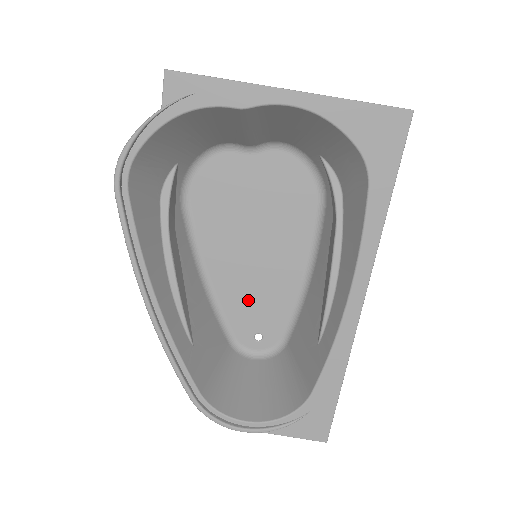
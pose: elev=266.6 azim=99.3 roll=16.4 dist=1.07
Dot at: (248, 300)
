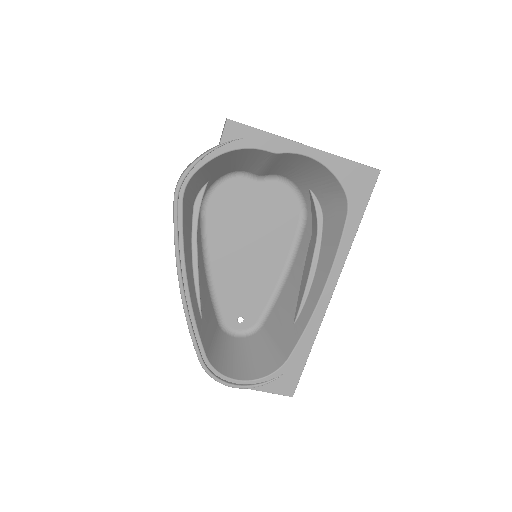
Dot at: (238, 290)
